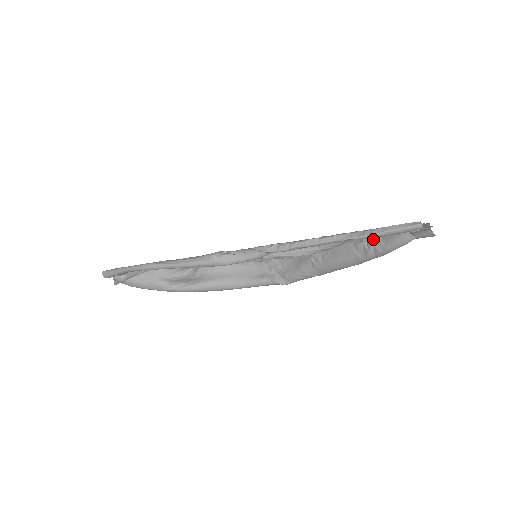
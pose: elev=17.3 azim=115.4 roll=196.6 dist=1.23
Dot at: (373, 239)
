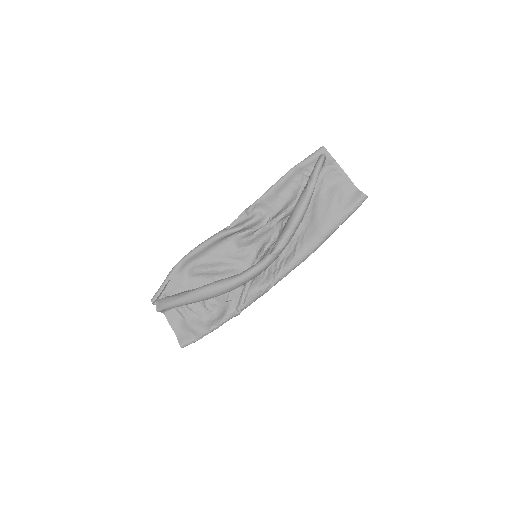
Dot at: occluded
